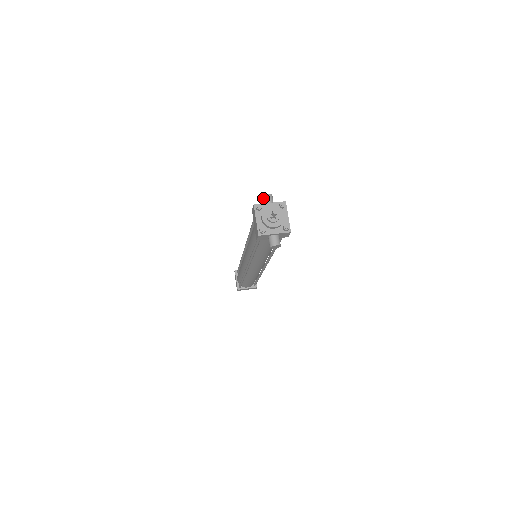
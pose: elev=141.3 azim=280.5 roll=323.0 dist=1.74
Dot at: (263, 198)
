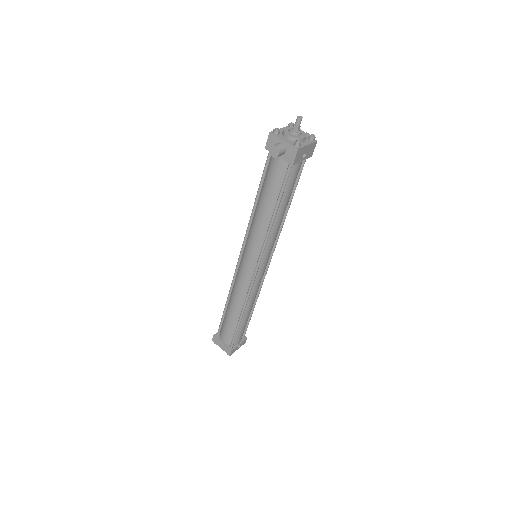
Dot at: occluded
